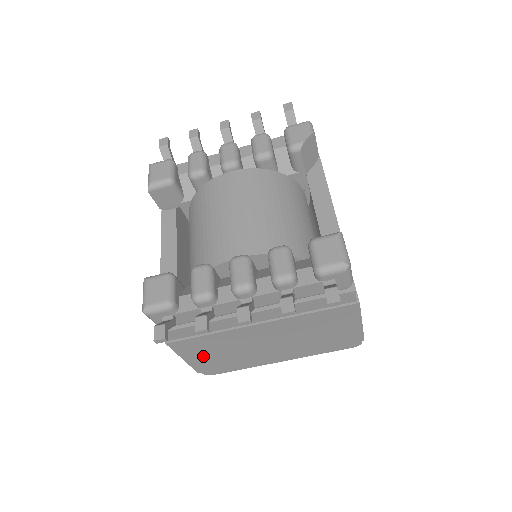
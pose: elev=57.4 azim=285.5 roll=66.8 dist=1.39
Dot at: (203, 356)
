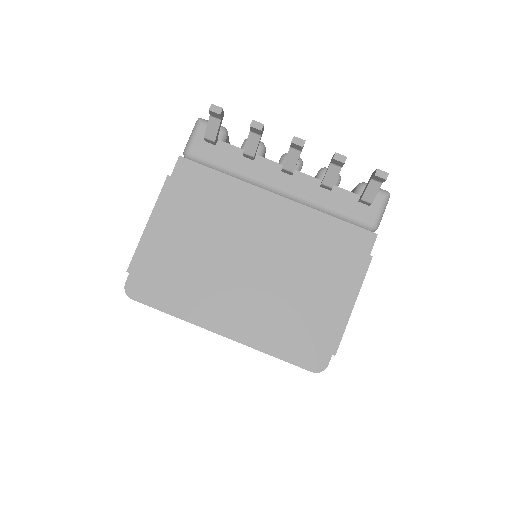
Dot at: (170, 235)
